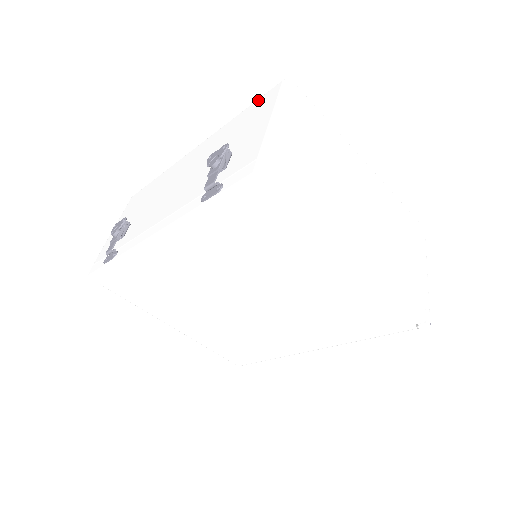
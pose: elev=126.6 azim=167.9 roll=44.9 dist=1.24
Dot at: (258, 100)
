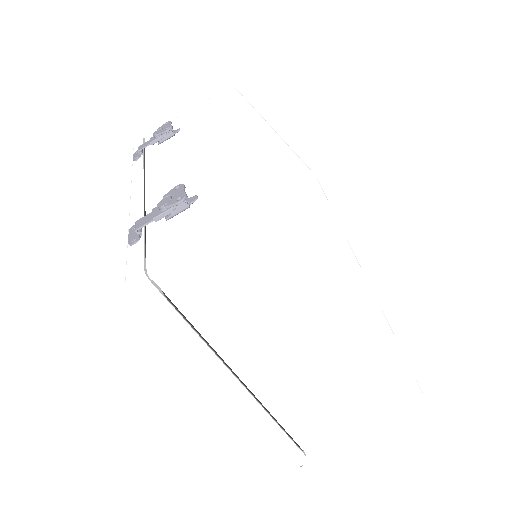
Dot at: (289, 156)
